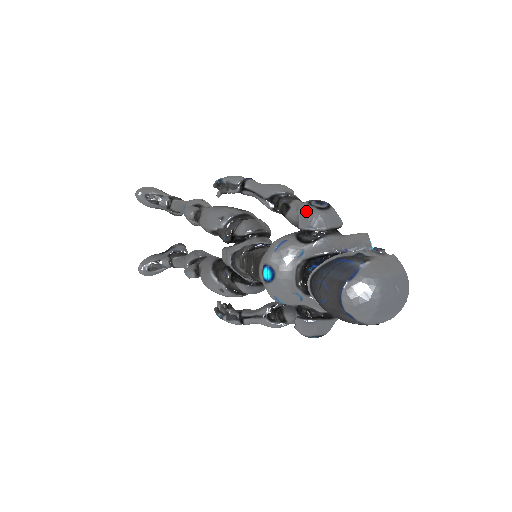
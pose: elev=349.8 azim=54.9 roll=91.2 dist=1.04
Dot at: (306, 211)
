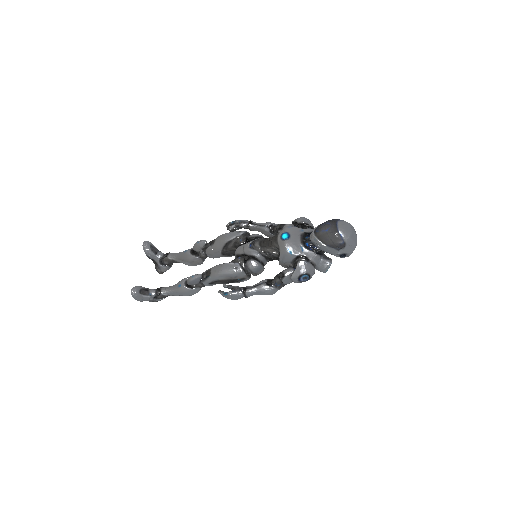
Dot at: (301, 218)
